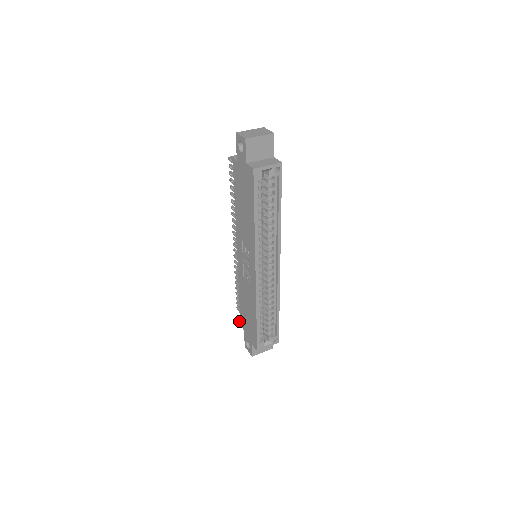
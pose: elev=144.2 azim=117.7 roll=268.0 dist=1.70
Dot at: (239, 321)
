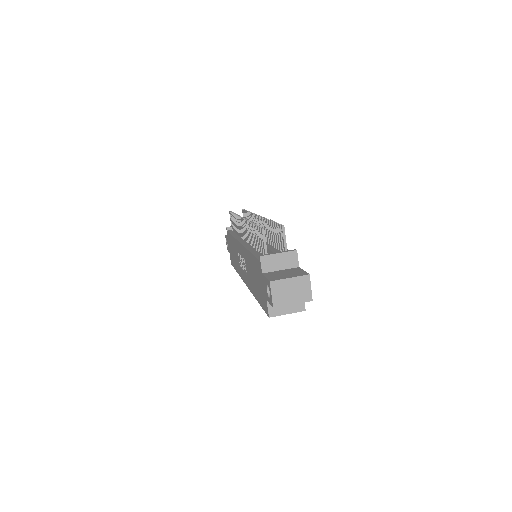
Dot at: (226, 227)
